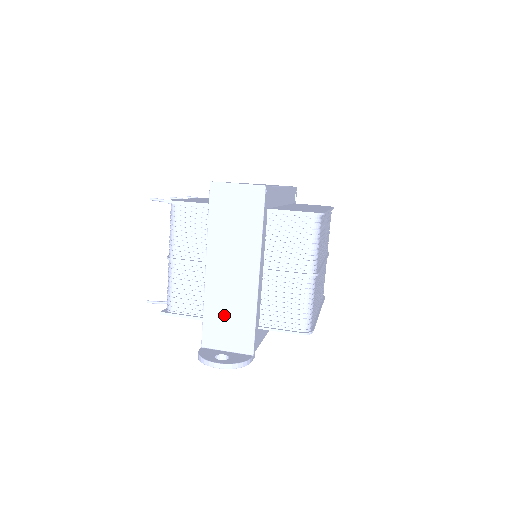
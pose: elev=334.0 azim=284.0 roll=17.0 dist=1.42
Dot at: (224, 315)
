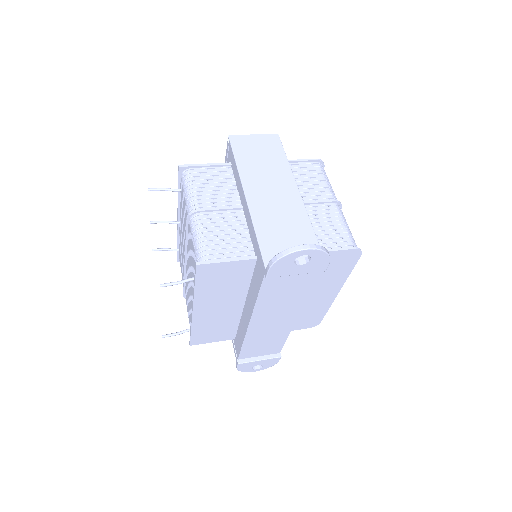
Dot at: (280, 232)
